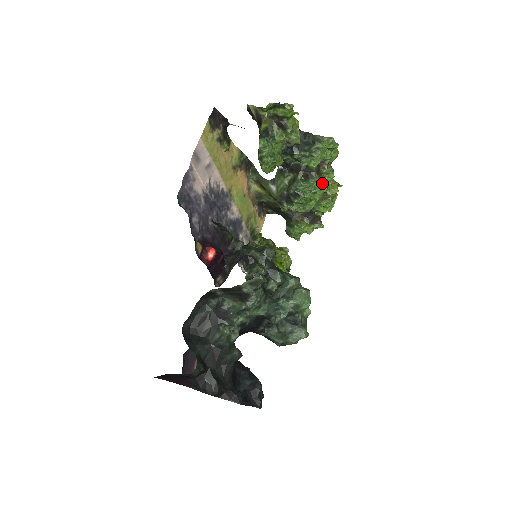
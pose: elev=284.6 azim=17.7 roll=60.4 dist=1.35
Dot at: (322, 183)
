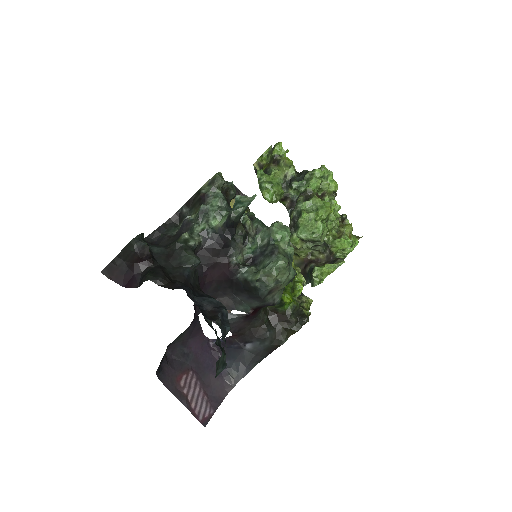
Dot at: (323, 203)
